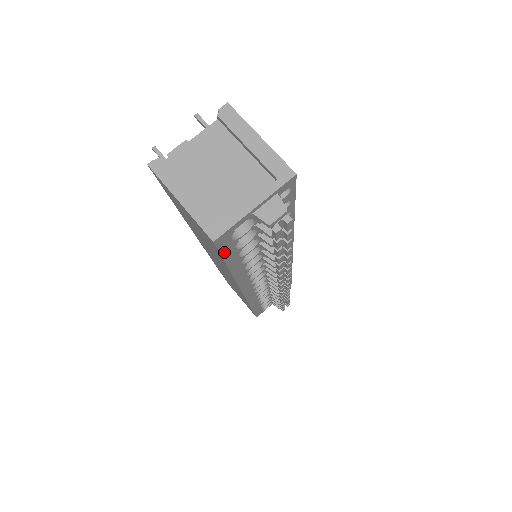
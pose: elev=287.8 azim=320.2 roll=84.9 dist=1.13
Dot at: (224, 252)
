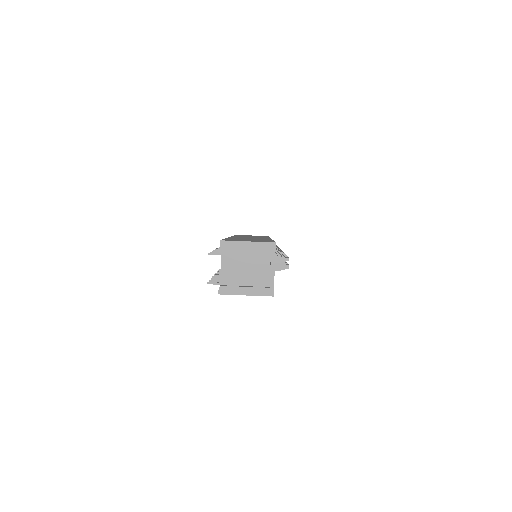
Dot at: occluded
